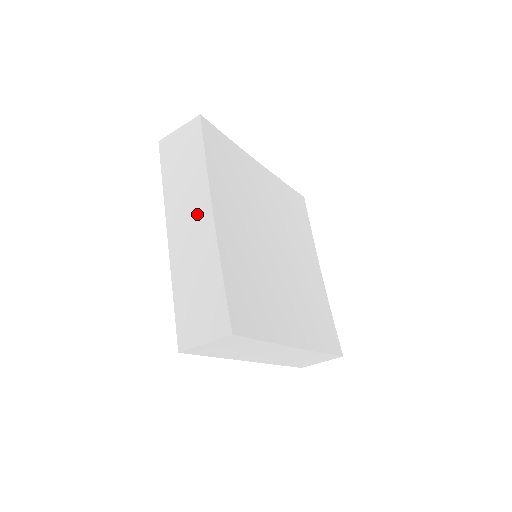
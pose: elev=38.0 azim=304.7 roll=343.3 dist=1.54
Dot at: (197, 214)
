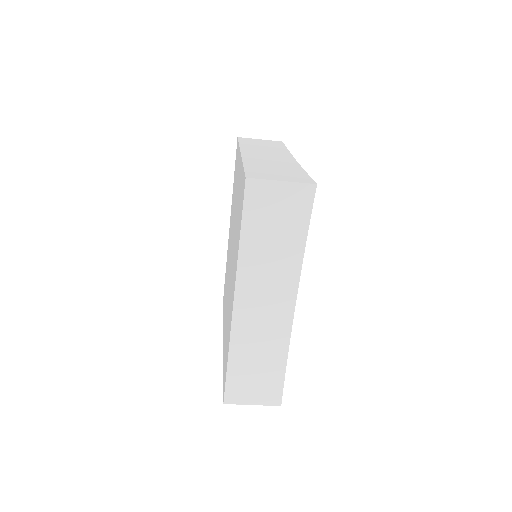
Dot at: (277, 300)
